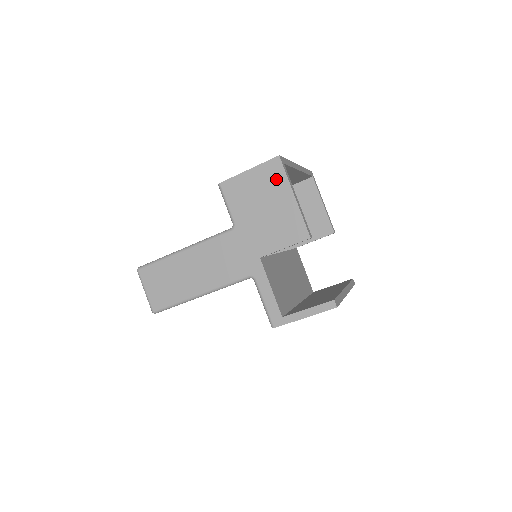
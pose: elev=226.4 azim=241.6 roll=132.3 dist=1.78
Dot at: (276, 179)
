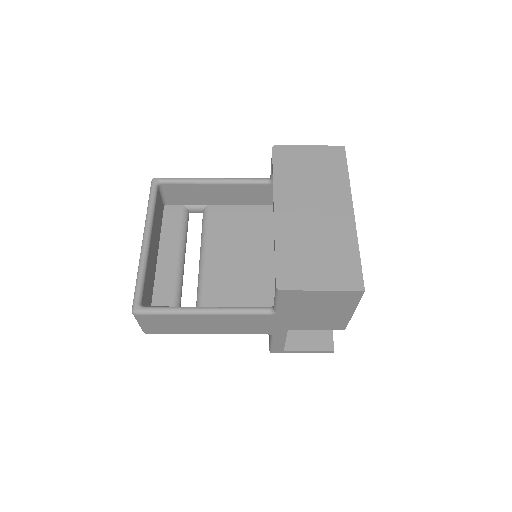
Dot at: (346, 301)
